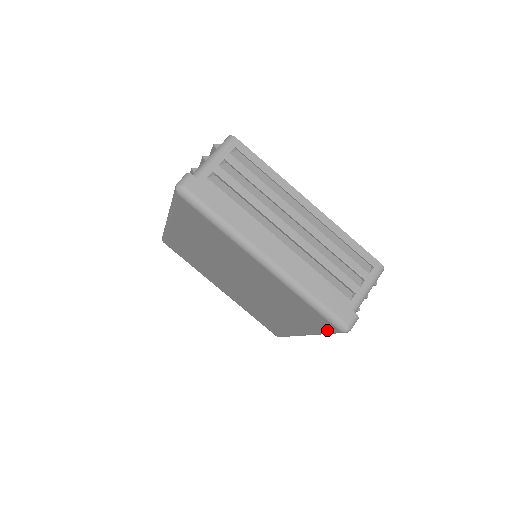
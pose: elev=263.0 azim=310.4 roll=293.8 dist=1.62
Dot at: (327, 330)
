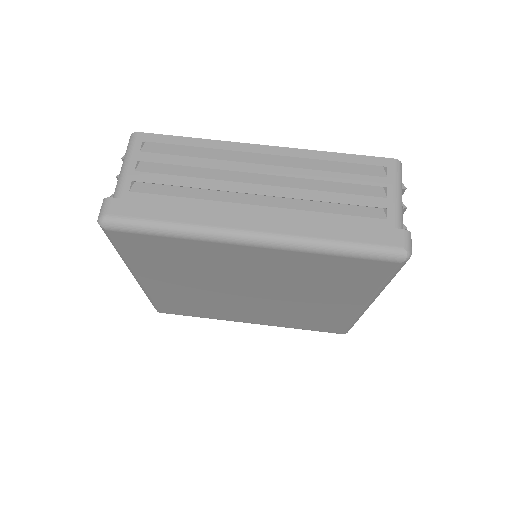
Dot at: (385, 275)
